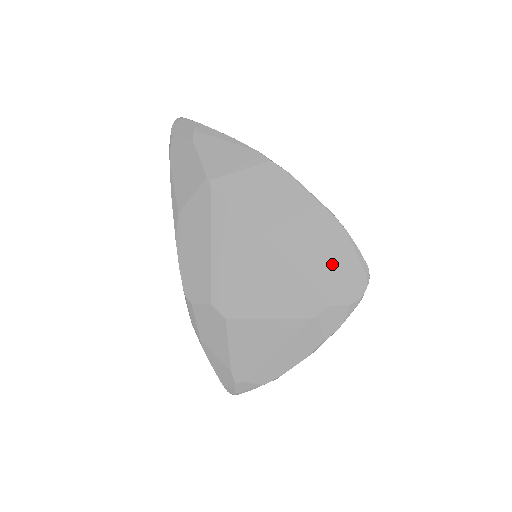
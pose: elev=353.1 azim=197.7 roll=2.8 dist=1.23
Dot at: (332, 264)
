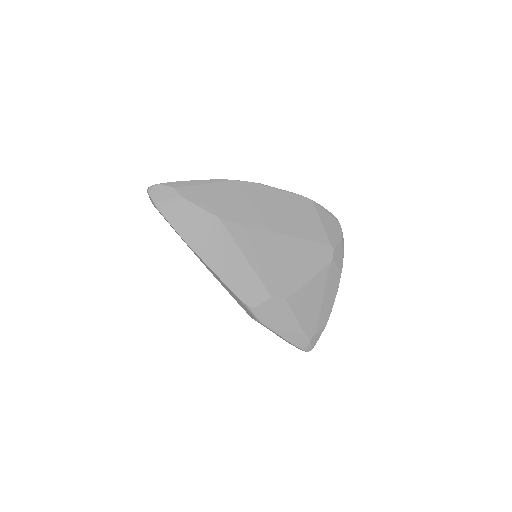
Dot at: (319, 224)
